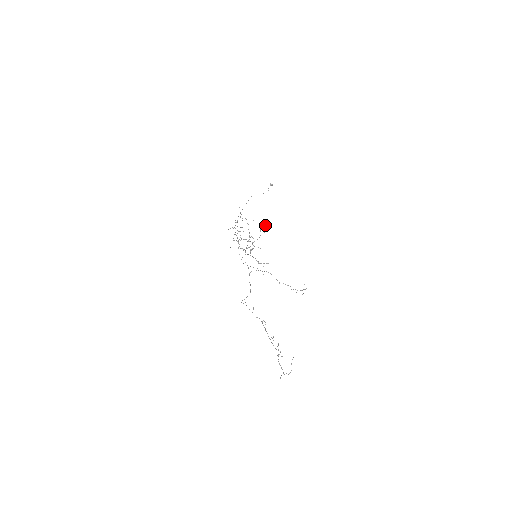
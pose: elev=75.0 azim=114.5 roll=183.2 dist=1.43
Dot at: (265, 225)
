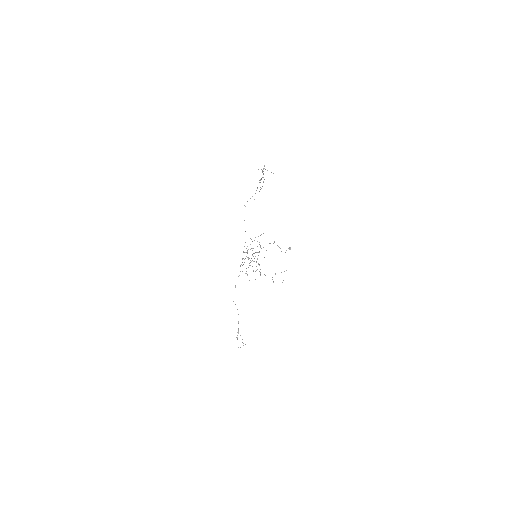
Dot at: occluded
